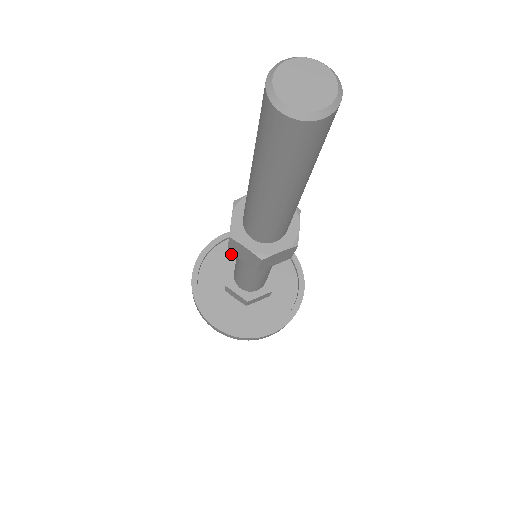
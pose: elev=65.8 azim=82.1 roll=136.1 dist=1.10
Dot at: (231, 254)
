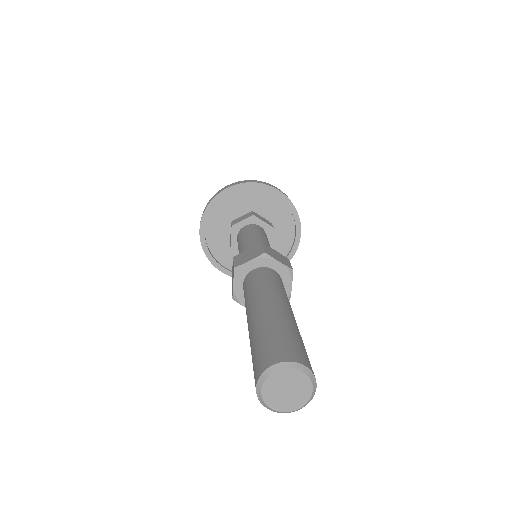
Dot at: (233, 207)
